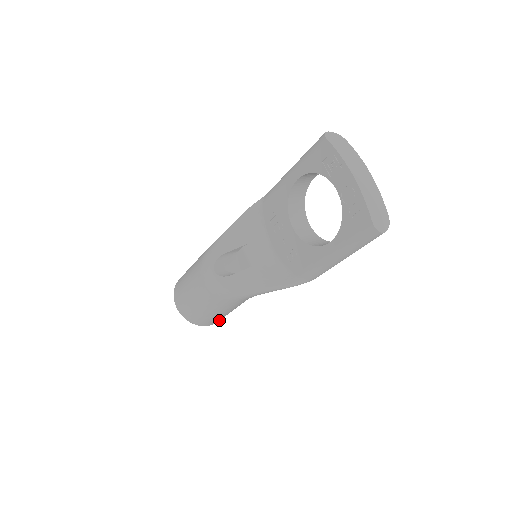
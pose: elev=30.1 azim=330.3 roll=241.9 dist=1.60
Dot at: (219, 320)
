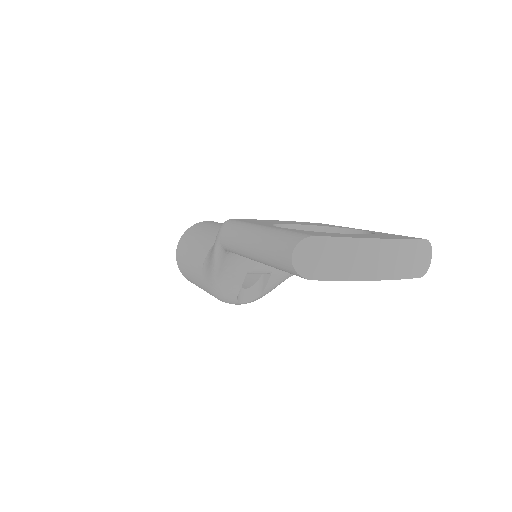
Dot at: occluded
